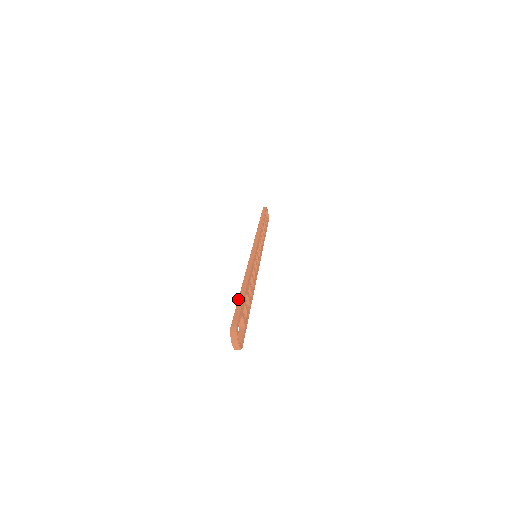
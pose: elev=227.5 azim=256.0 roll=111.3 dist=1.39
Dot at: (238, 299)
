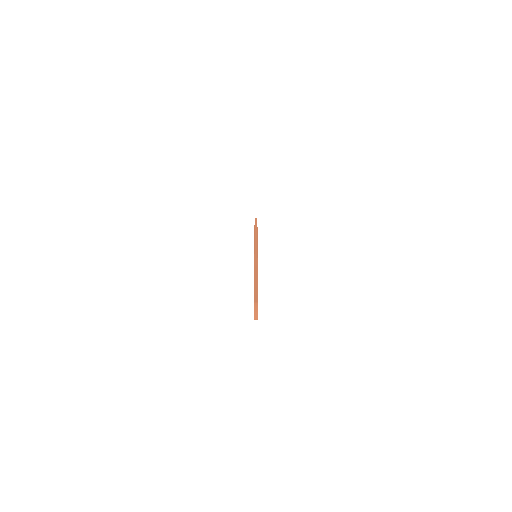
Dot at: (254, 284)
